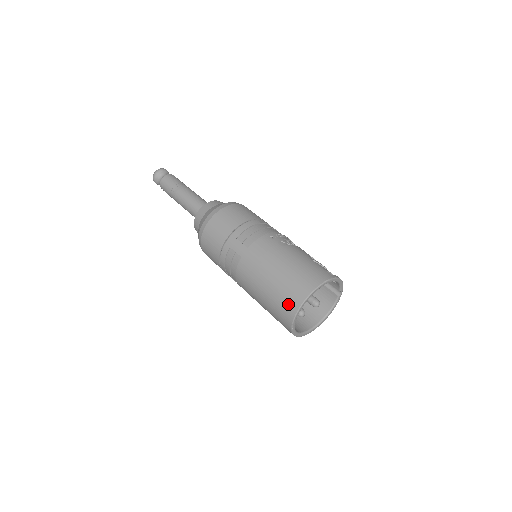
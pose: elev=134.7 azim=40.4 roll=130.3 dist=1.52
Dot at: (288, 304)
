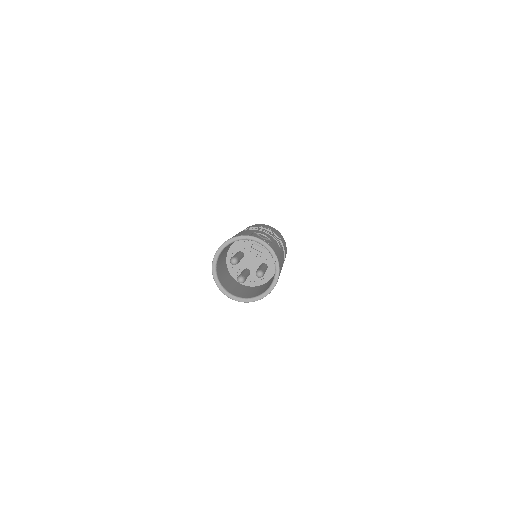
Dot at: occluded
